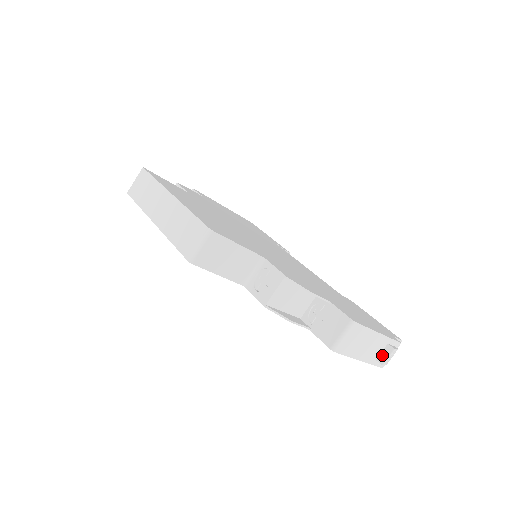
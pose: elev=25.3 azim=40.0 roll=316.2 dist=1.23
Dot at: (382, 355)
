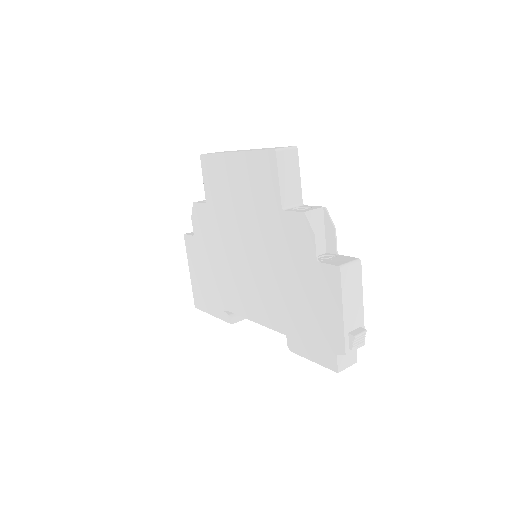
Dot at: (355, 331)
